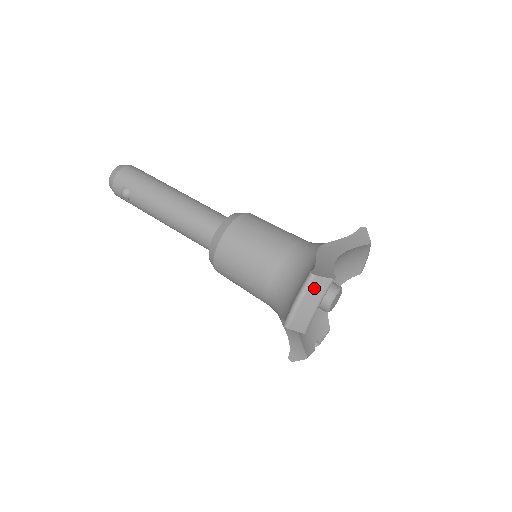
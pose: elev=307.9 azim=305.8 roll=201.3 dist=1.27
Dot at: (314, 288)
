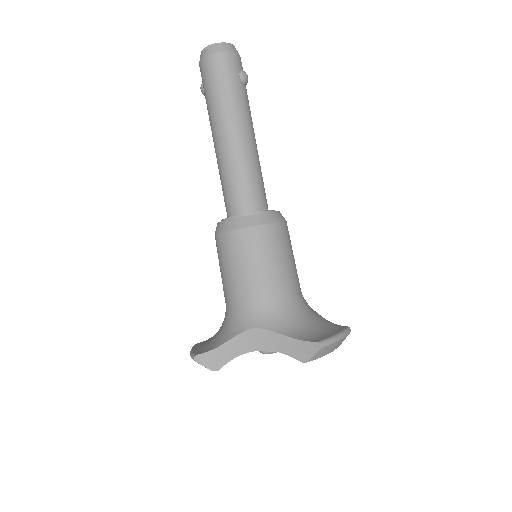
Dot at: occluded
